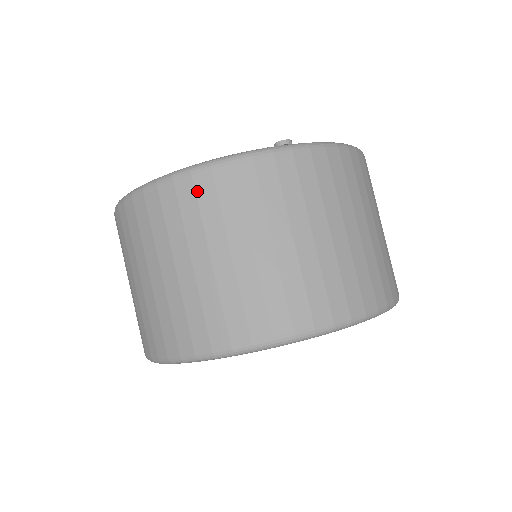
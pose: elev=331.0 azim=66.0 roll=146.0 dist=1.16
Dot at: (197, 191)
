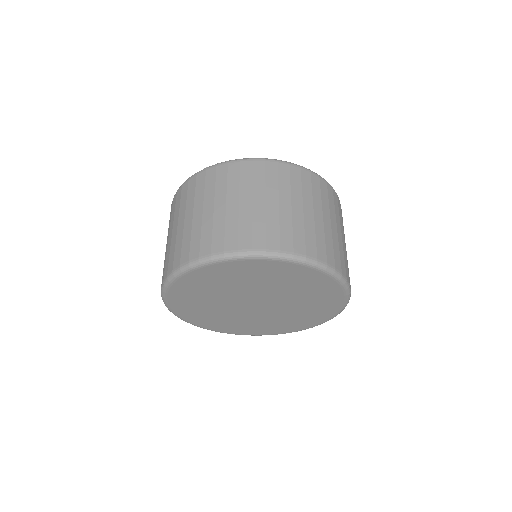
Dot at: (291, 173)
